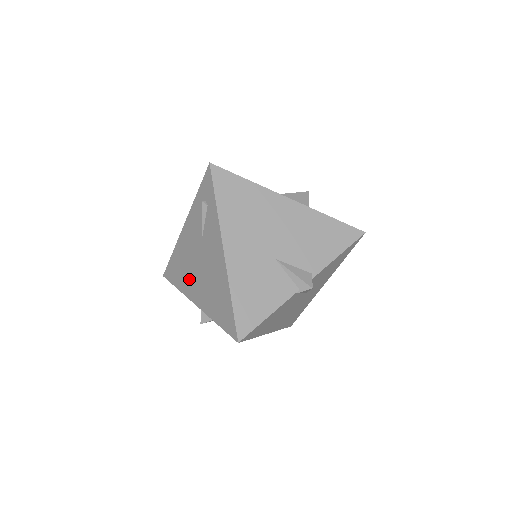
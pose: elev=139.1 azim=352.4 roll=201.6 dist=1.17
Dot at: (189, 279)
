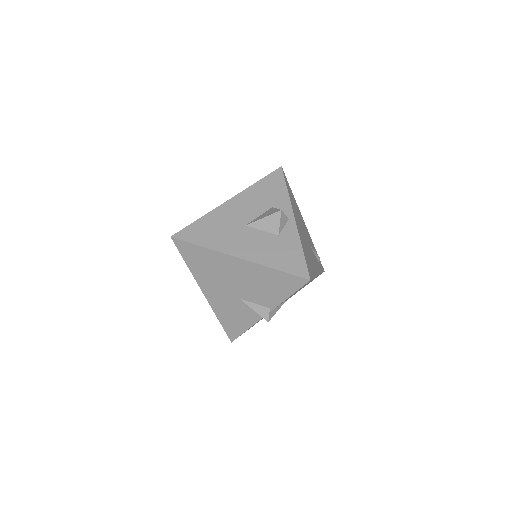
Dot at: occluded
